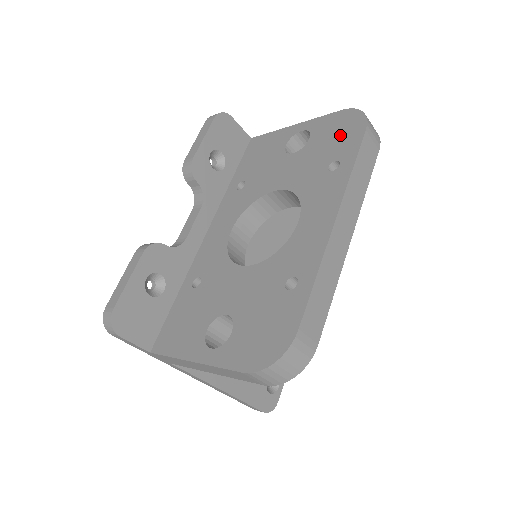
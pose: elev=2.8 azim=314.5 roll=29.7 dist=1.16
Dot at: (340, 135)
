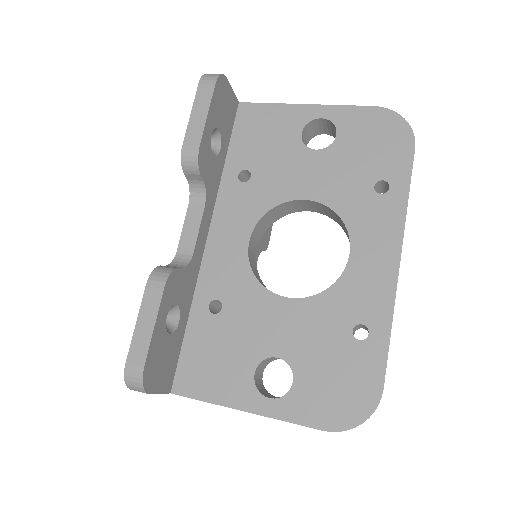
Dot at: (381, 144)
